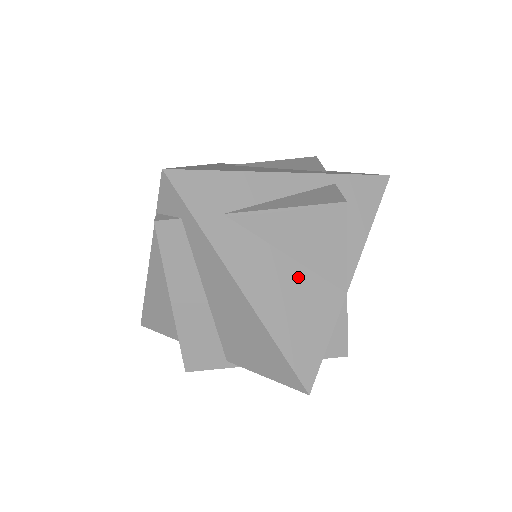
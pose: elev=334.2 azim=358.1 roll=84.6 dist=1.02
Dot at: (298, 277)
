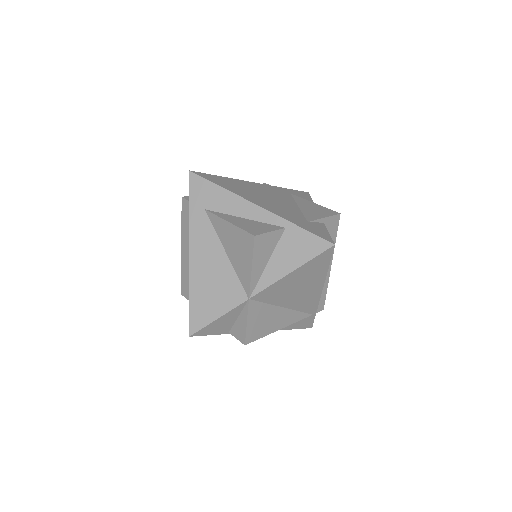
Dot at: (224, 269)
